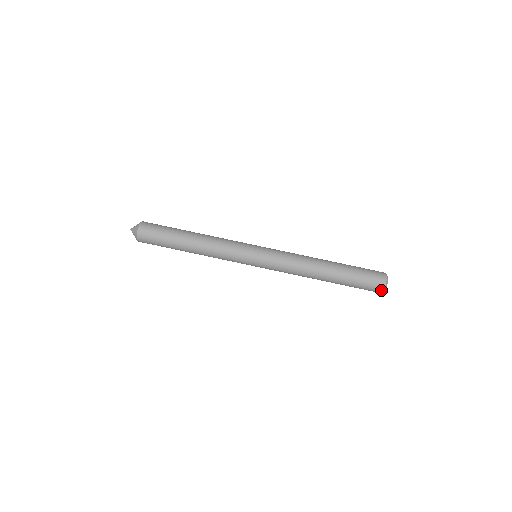
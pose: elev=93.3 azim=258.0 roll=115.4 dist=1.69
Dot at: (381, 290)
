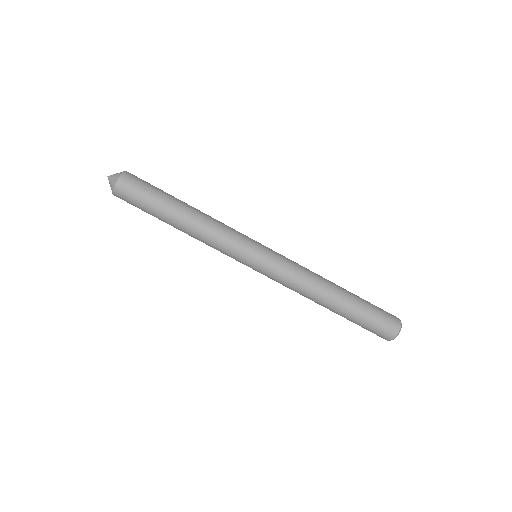
Dot at: occluded
